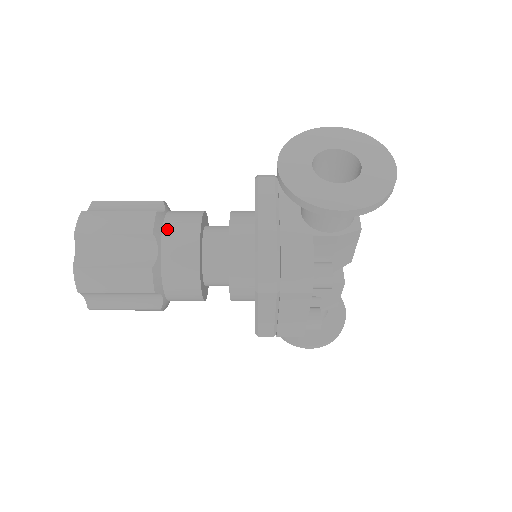
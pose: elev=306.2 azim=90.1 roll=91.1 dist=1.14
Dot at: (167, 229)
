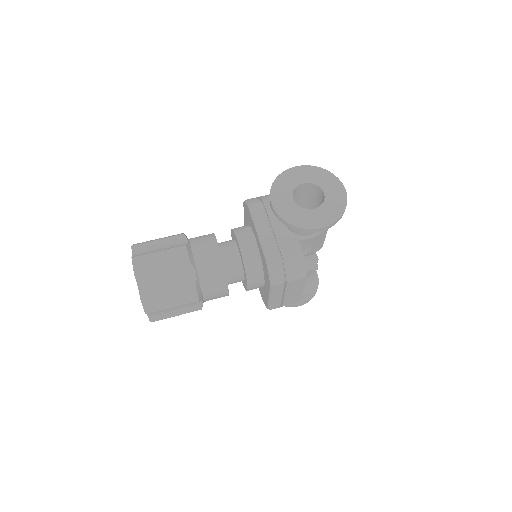
Dot at: (196, 255)
